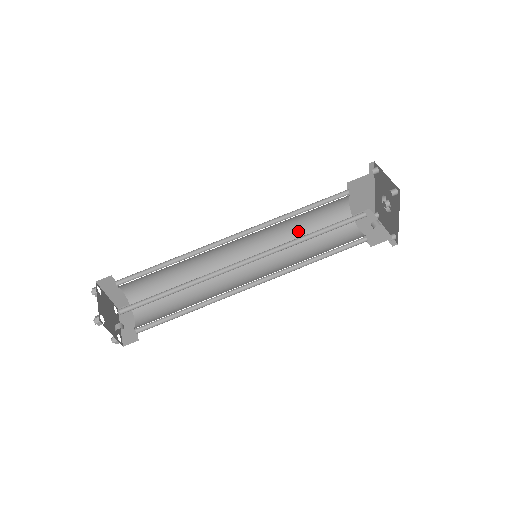
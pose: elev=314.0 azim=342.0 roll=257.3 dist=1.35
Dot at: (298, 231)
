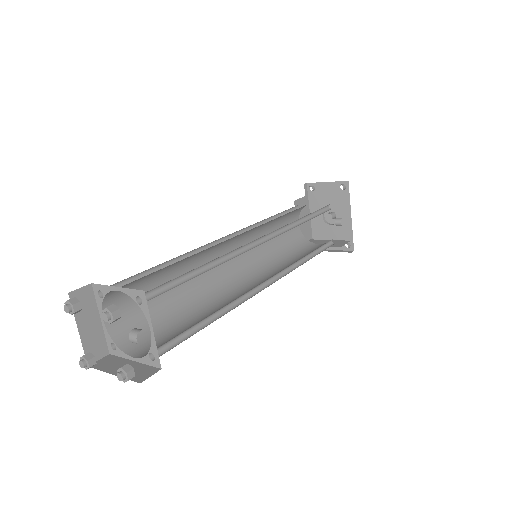
Dot at: (271, 249)
